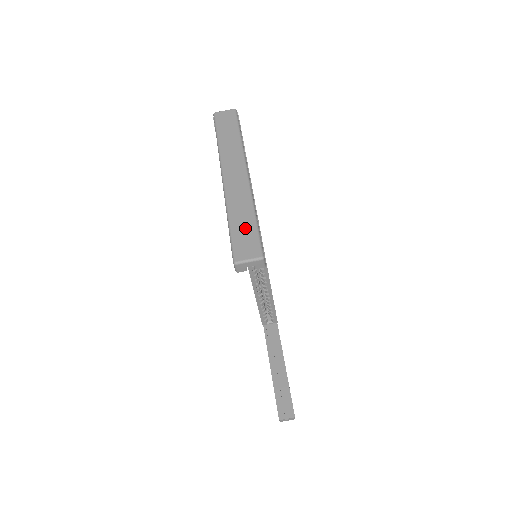
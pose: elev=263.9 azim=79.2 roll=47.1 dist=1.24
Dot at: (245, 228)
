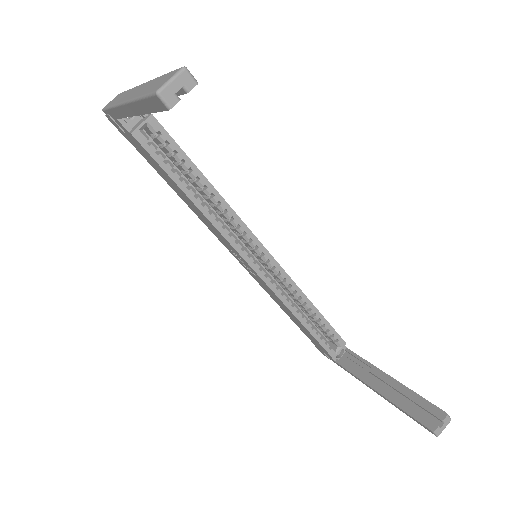
Dot at: (156, 82)
